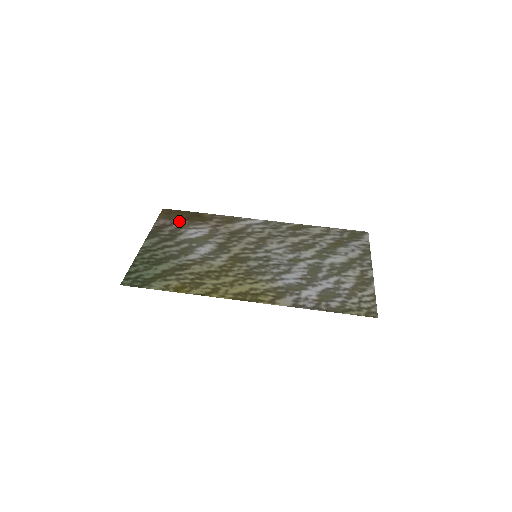
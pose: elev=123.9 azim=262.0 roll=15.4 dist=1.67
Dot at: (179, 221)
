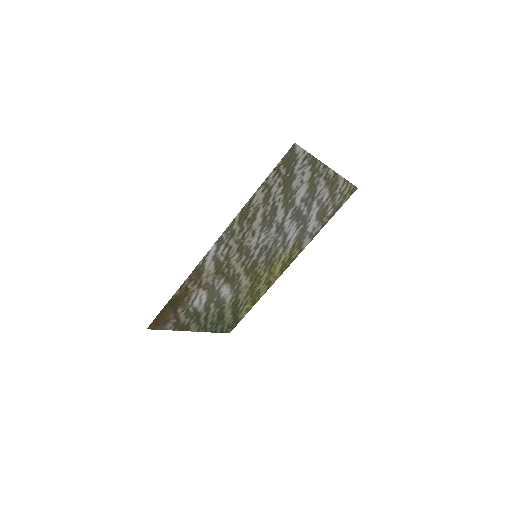
Dot at: (176, 314)
